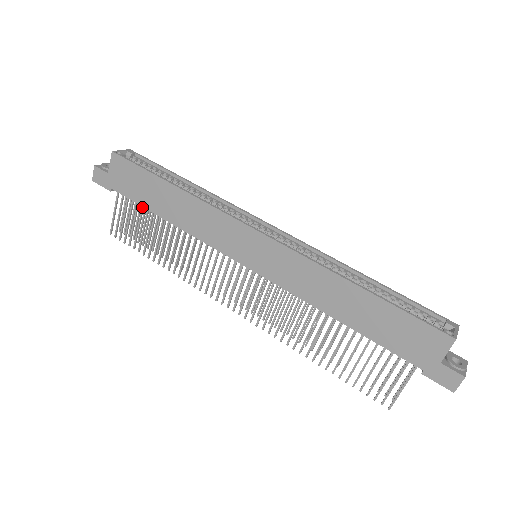
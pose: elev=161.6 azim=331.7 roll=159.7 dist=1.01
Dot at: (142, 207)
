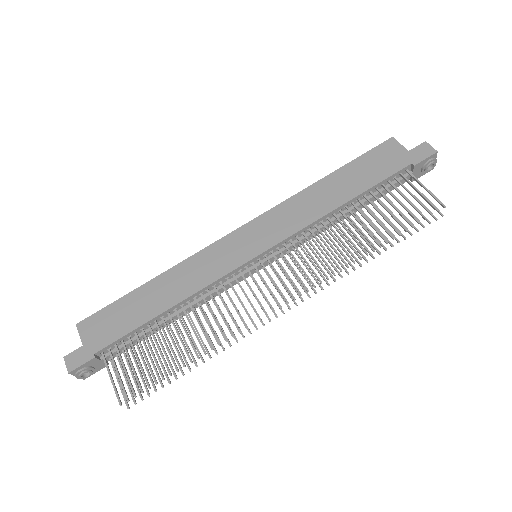
Dot at: (136, 336)
